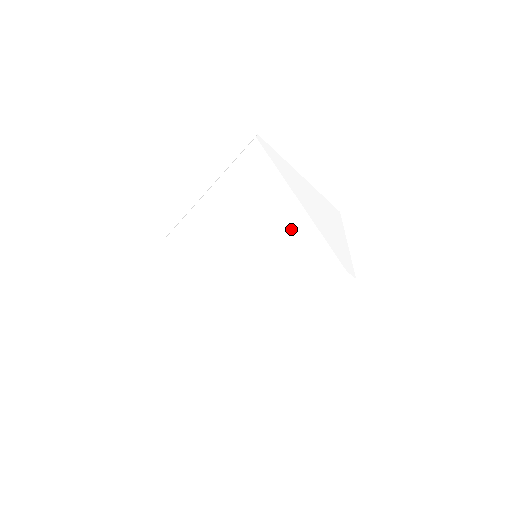
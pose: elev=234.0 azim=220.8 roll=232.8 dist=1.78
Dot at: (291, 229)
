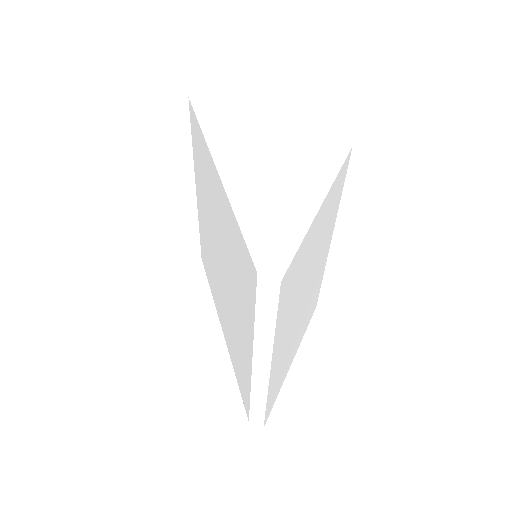
Dot at: (224, 216)
